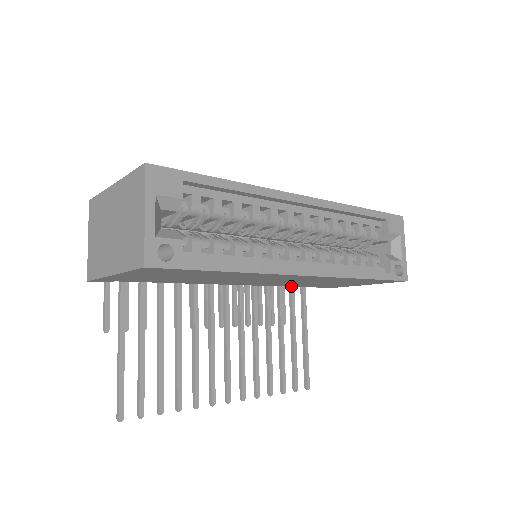
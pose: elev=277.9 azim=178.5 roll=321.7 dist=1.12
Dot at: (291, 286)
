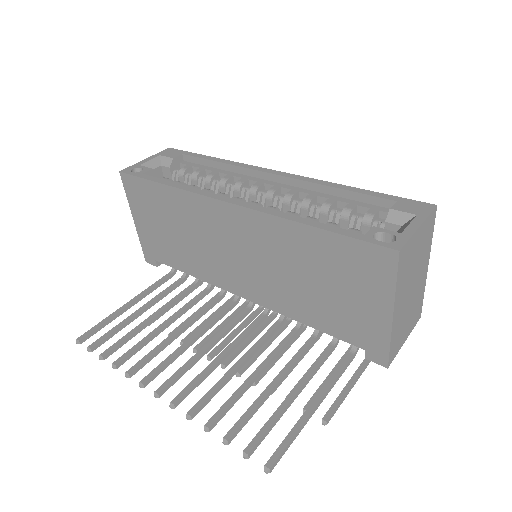
Dot at: (309, 324)
